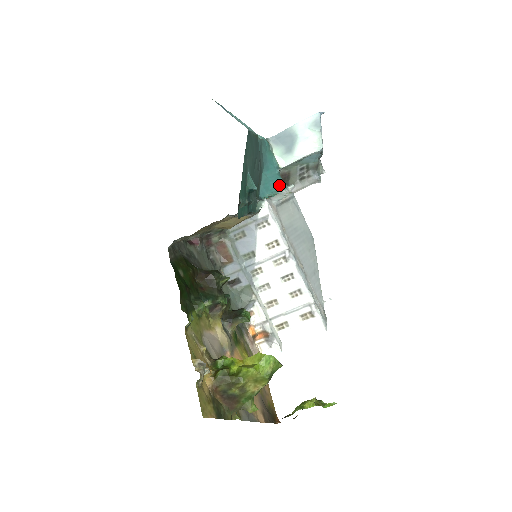
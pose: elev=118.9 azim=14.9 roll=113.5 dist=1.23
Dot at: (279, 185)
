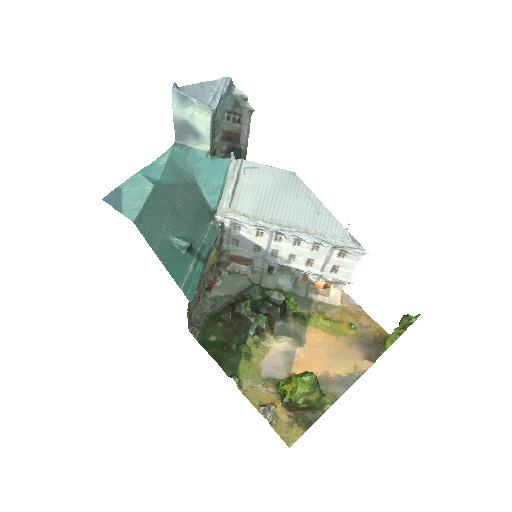
Dot at: (221, 169)
